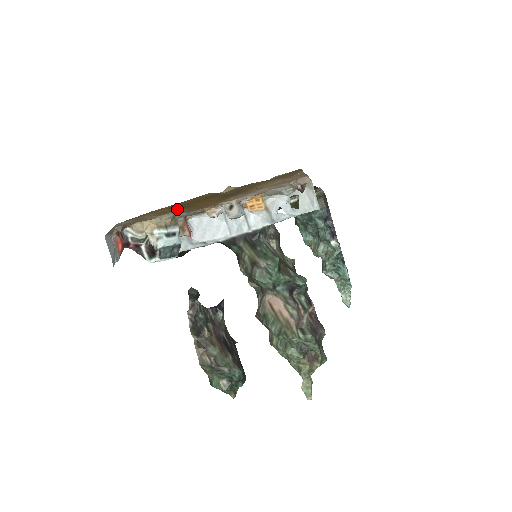
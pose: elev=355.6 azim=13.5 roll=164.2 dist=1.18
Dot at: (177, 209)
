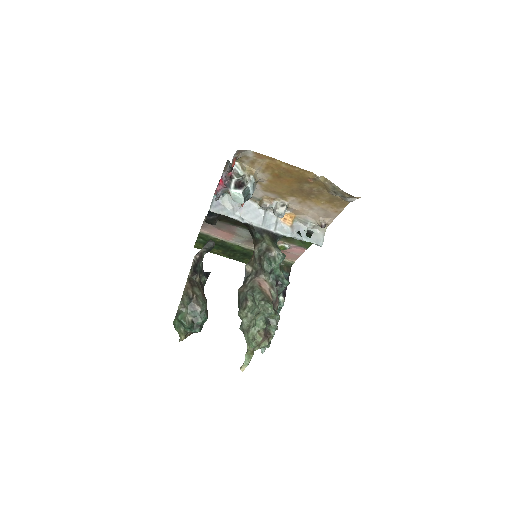
Dot at: (274, 174)
